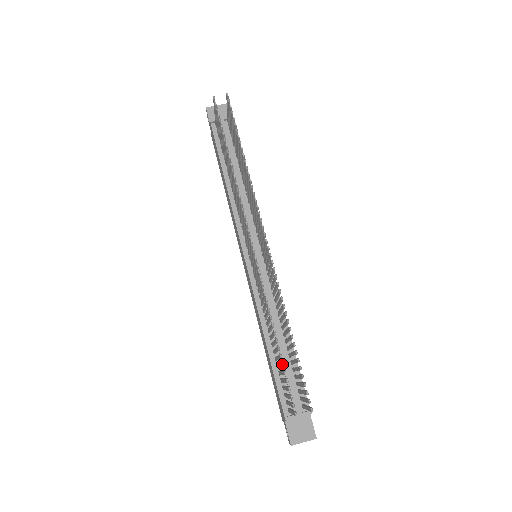
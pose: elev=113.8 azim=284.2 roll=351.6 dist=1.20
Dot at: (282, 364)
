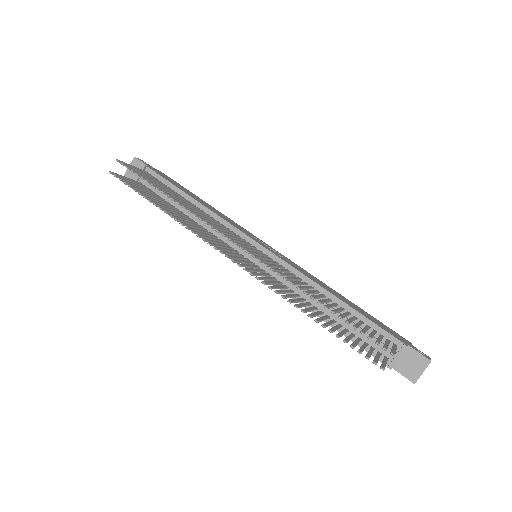
Dot at: occluded
